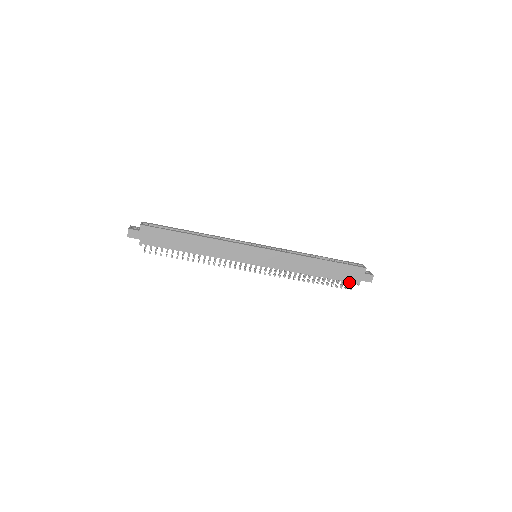
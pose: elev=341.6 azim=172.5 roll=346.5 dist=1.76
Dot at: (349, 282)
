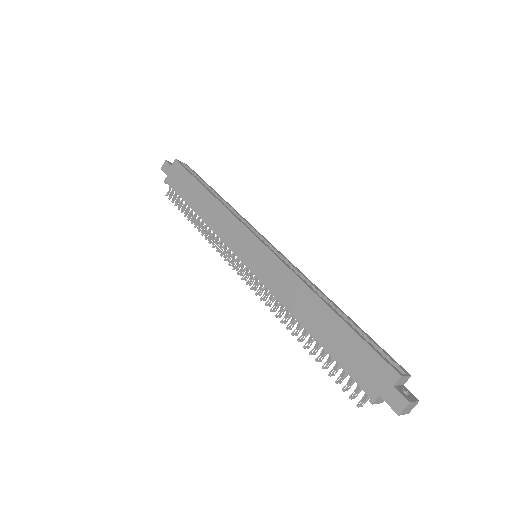
Dot at: (360, 386)
